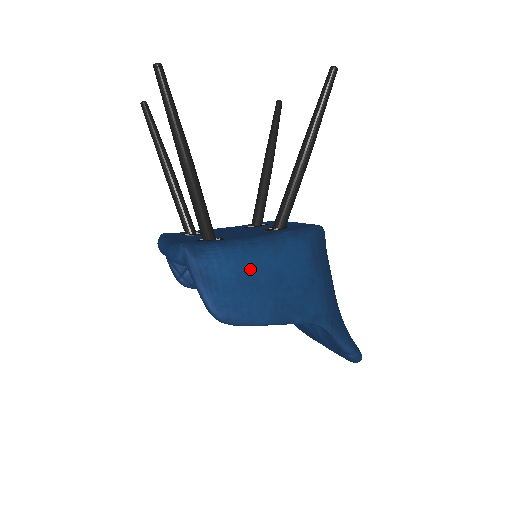
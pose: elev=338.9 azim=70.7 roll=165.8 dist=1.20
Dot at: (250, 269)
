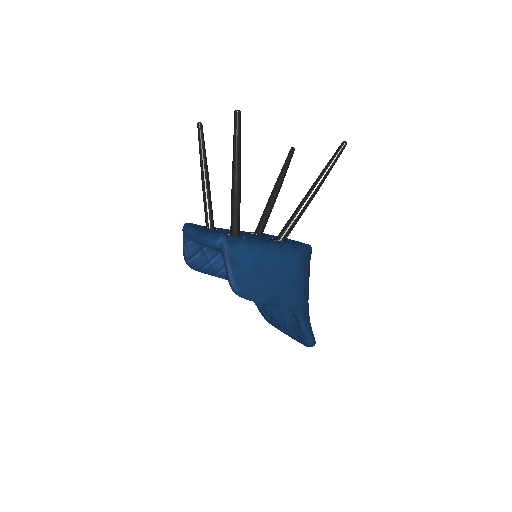
Dot at: (263, 262)
